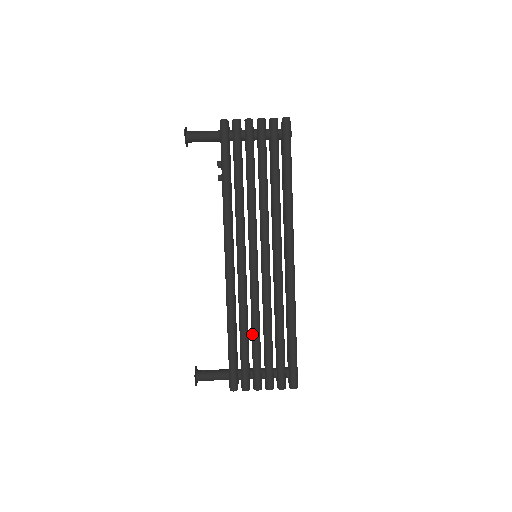
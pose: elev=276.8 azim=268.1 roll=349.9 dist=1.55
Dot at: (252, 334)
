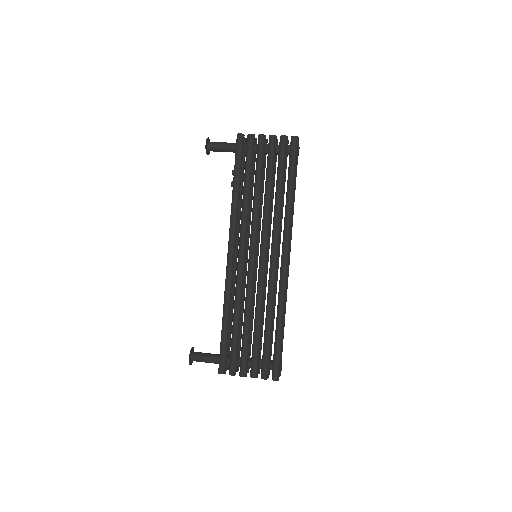
Dot at: (243, 325)
